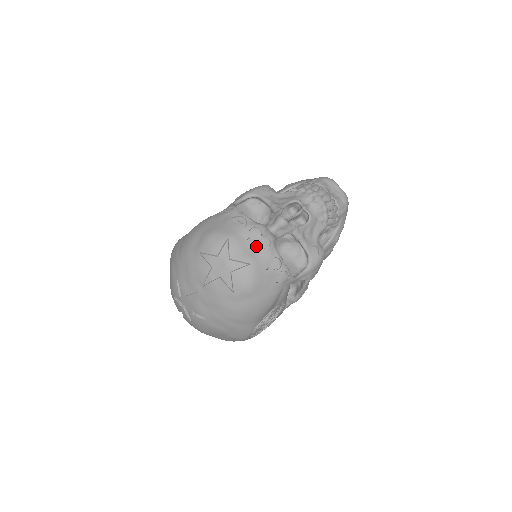
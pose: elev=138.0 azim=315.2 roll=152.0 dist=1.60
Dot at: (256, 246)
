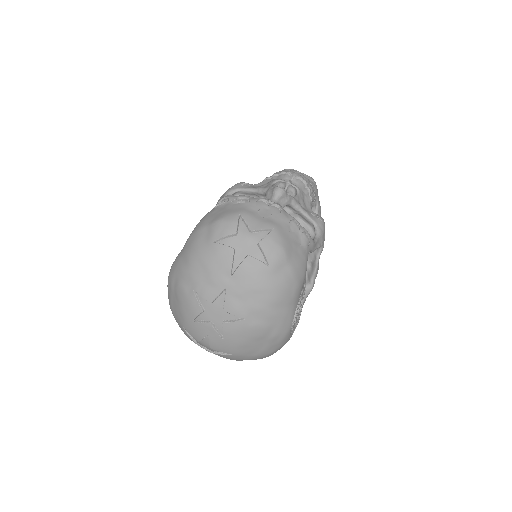
Dot at: (269, 215)
